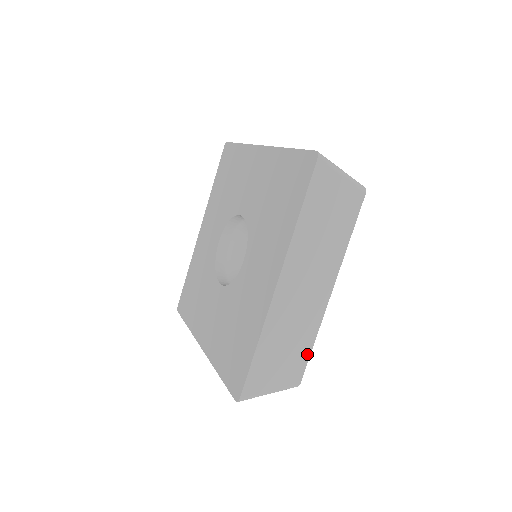
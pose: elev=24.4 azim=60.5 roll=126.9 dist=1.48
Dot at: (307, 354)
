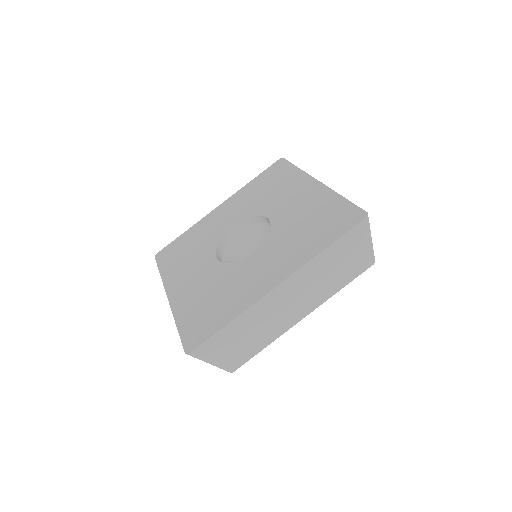
Dot at: occluded
